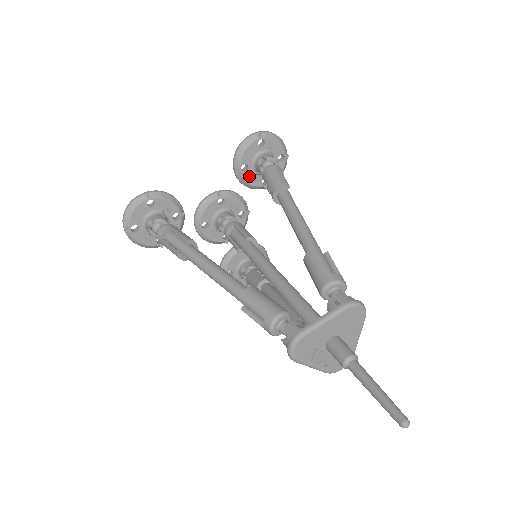
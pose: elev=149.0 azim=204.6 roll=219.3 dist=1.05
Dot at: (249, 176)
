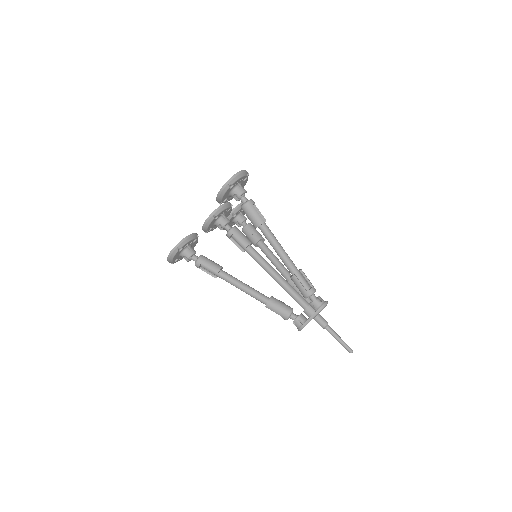
Dot at: (228, 199)
